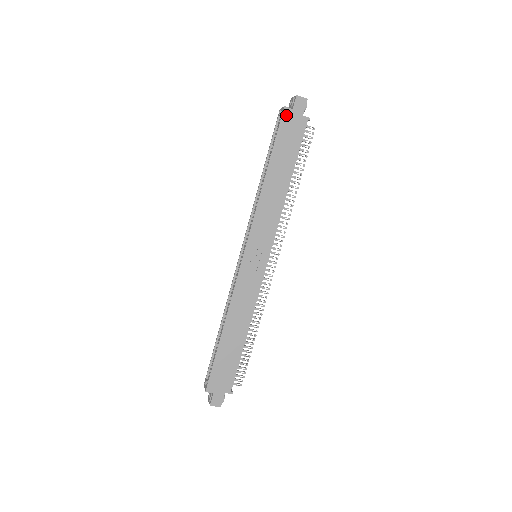
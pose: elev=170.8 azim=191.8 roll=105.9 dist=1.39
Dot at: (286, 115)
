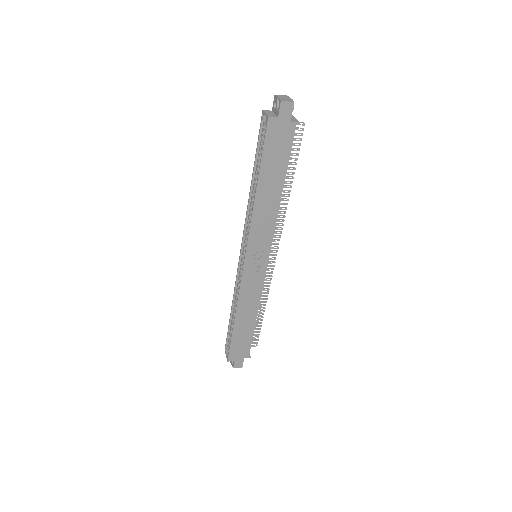
Dot at: (271, 126)
